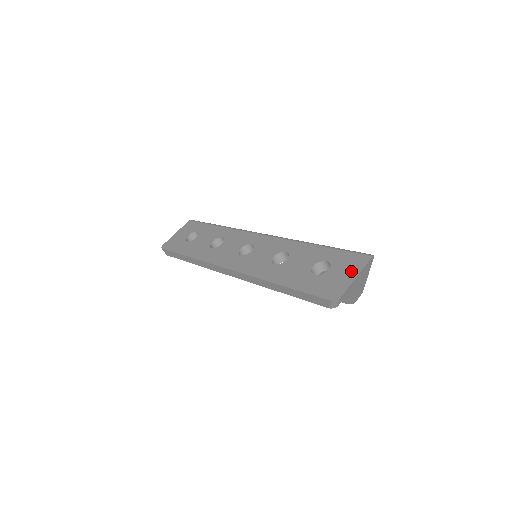
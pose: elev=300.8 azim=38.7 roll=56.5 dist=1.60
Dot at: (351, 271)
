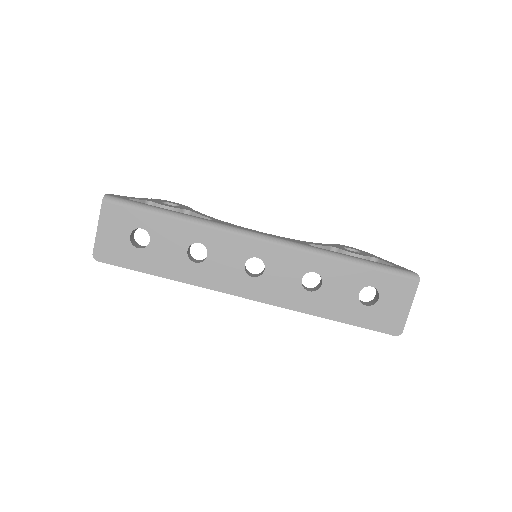
Dot at: (404, 300)
